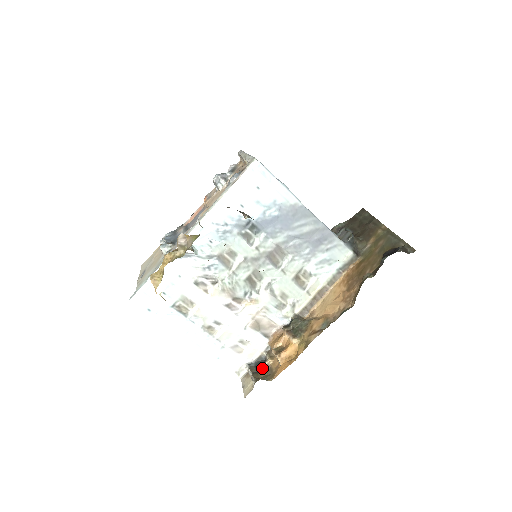
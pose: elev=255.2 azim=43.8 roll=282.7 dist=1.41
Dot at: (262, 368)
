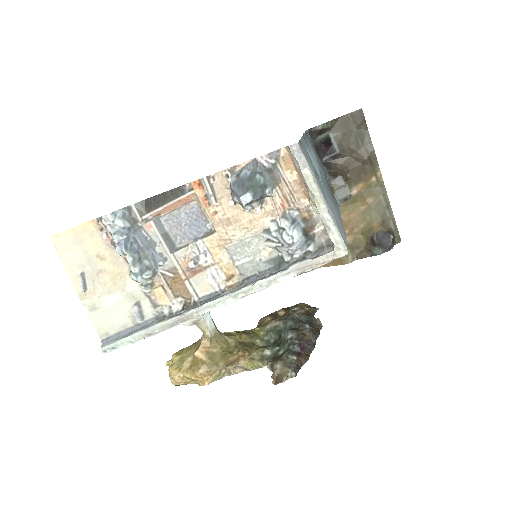
Dot at: occluded
